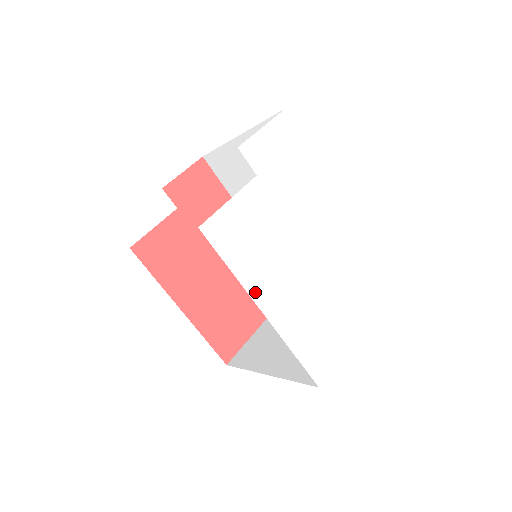
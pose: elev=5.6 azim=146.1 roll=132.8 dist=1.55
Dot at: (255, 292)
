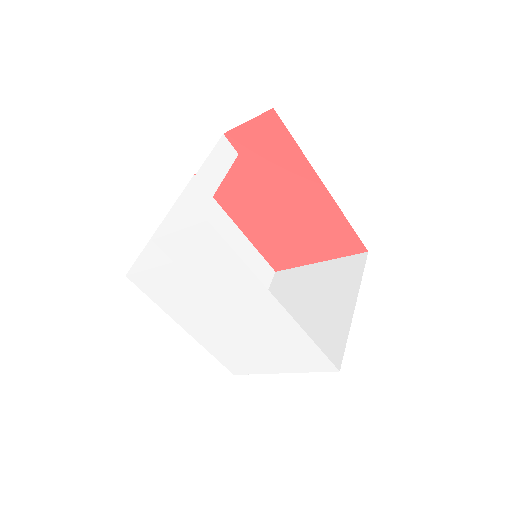
Dot at: (177, 319)
